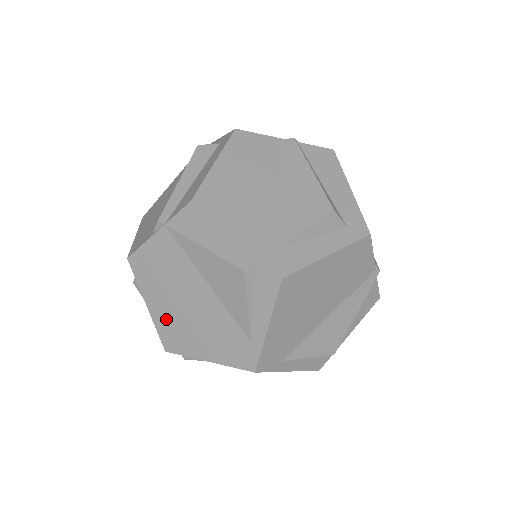
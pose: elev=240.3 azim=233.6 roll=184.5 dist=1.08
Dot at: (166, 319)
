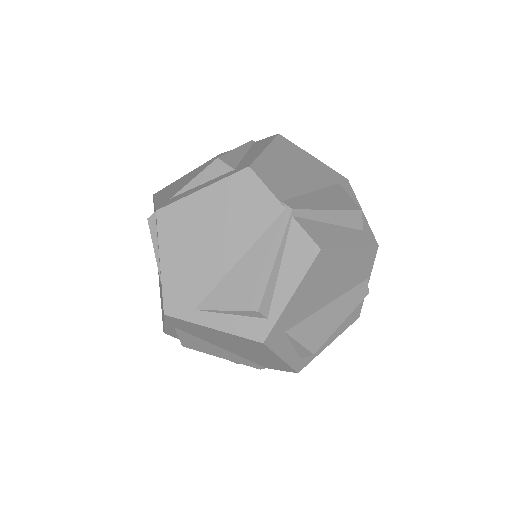
Dot at: occluded
